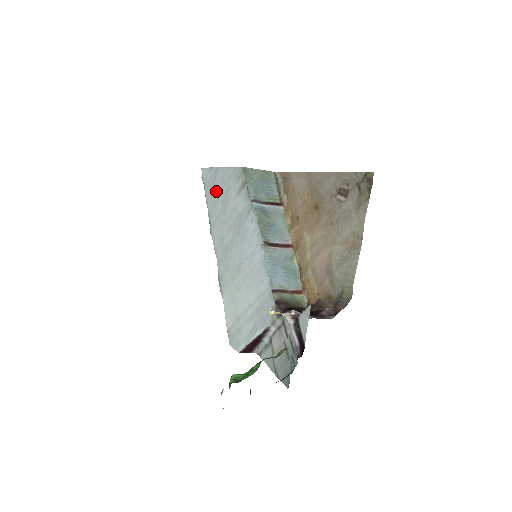
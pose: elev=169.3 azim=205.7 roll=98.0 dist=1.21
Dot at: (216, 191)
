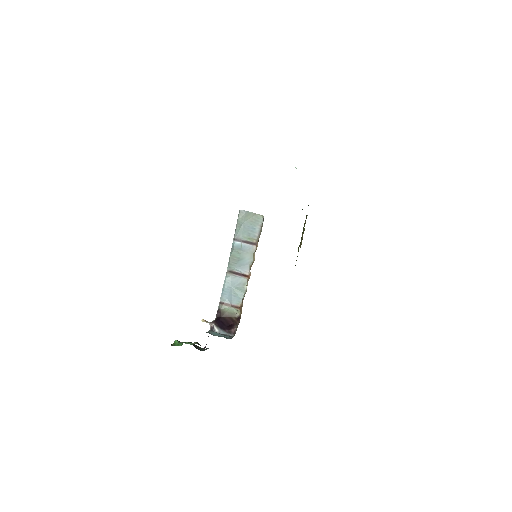
Dot at: occluded
